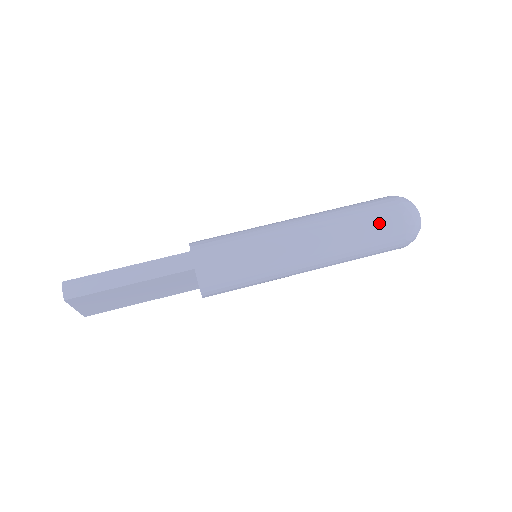
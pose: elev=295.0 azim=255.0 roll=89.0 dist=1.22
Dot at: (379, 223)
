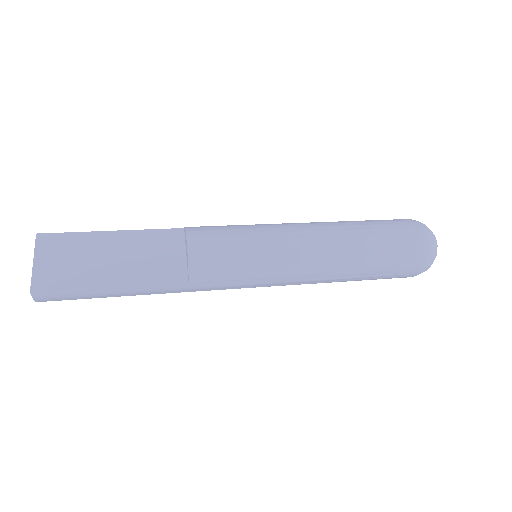
Dot at: occluded
